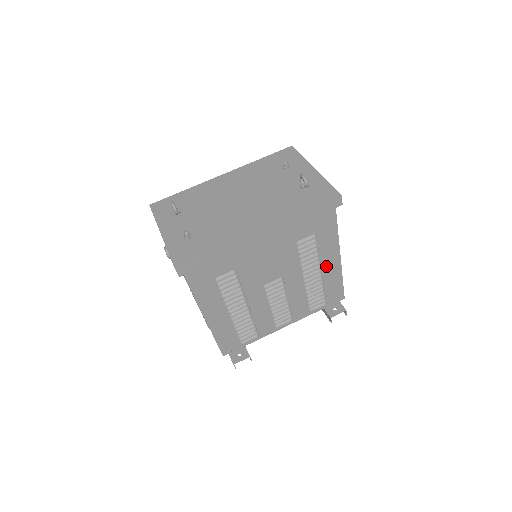
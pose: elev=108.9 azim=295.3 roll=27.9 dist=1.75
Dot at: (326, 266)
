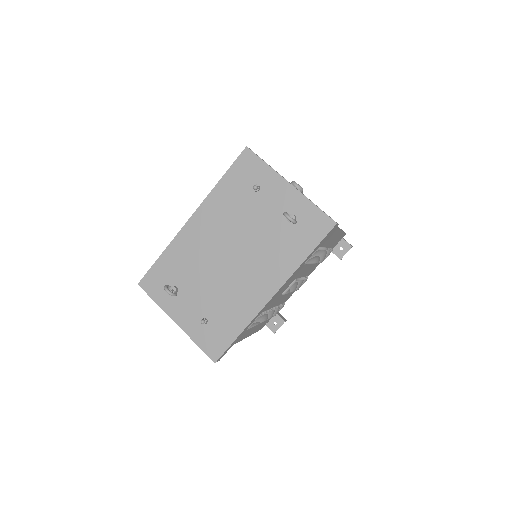
Dot at: (328, 243)
